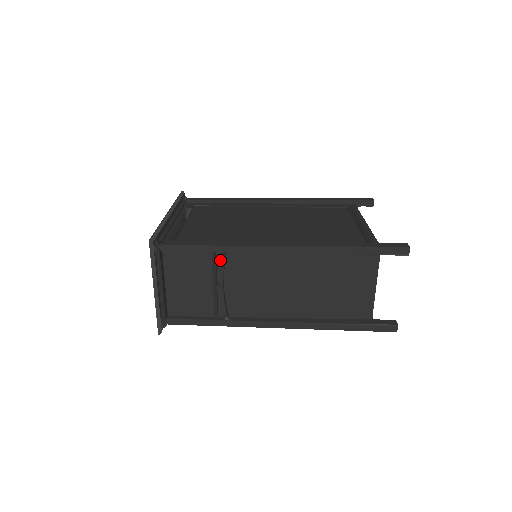
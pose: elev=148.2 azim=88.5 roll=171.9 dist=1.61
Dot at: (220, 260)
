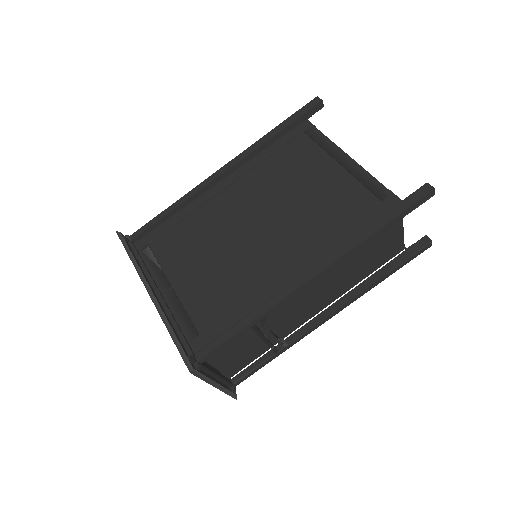
Dot at: occluded
